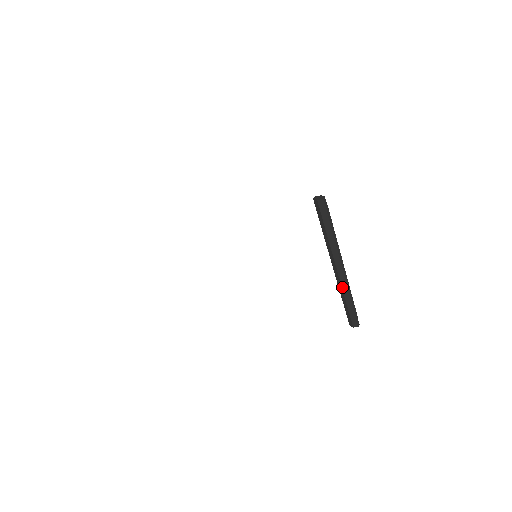
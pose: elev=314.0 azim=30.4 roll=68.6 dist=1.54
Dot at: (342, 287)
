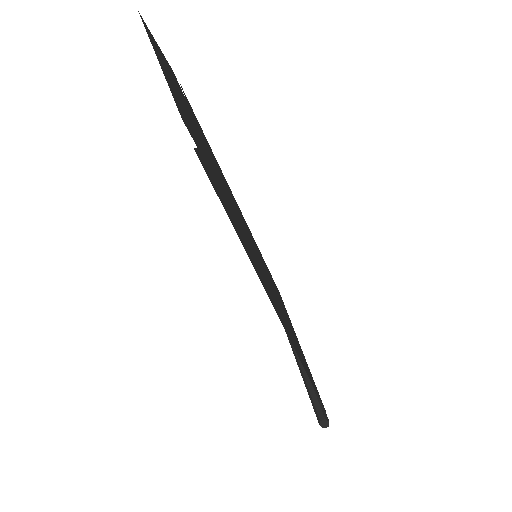
Dot at: occluded
